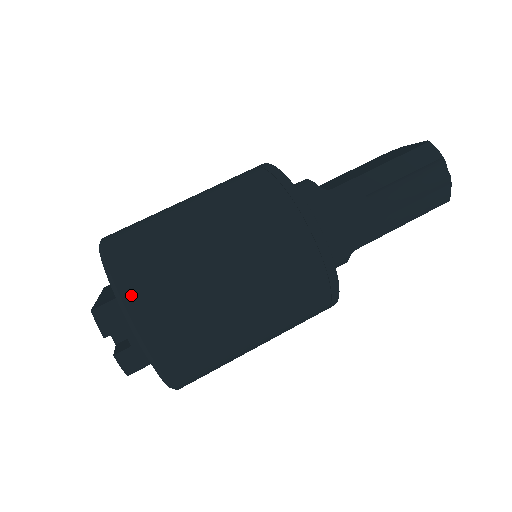
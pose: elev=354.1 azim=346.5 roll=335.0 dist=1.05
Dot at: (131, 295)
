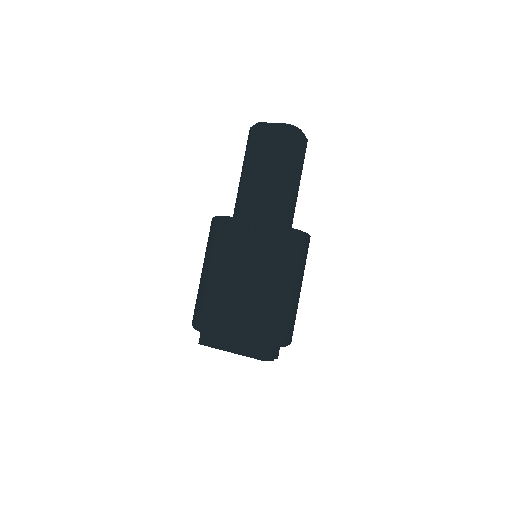
Dot at: (280, 340)
